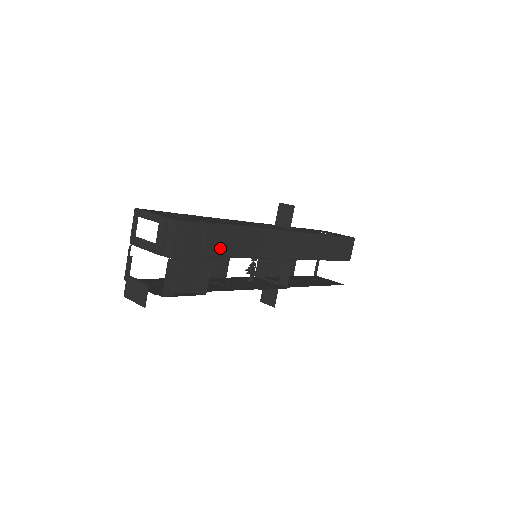
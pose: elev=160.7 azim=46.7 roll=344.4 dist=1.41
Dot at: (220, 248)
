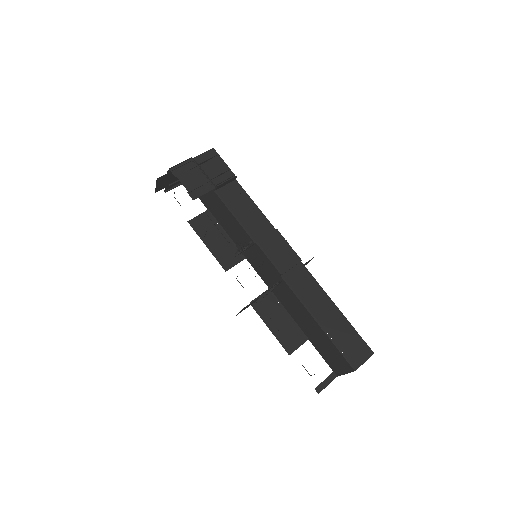
Dot at: (229, 198)
